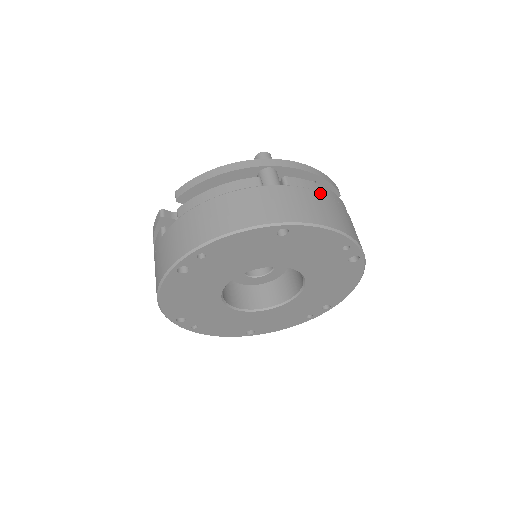
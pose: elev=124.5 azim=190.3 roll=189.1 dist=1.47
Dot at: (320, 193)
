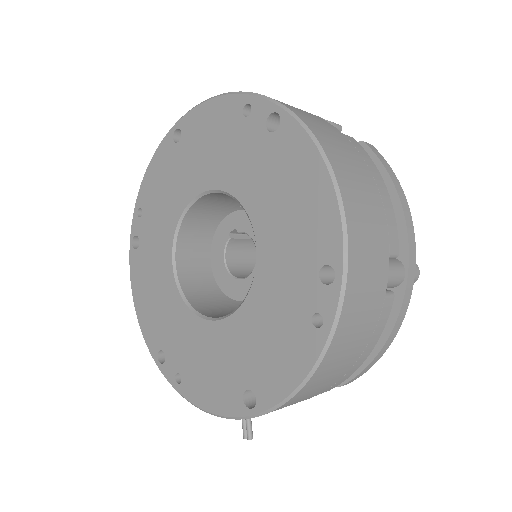
Dot at: occluded
